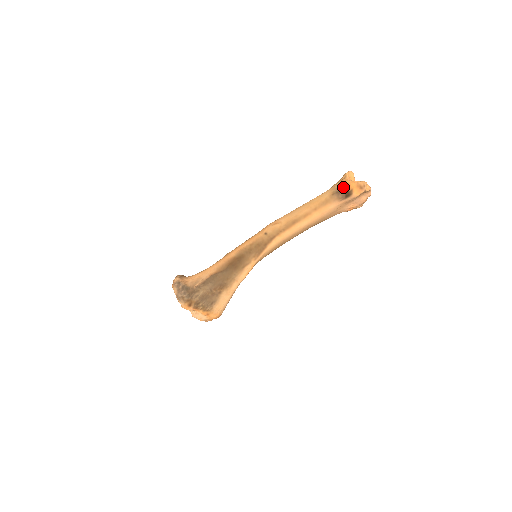
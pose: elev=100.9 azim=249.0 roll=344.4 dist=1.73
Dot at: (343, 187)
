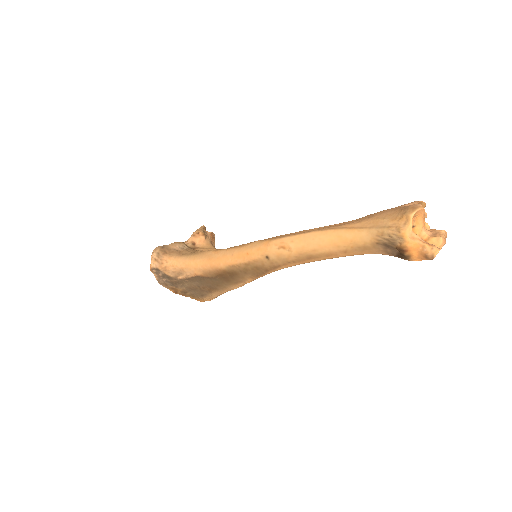
Dot at: (396, 245)
